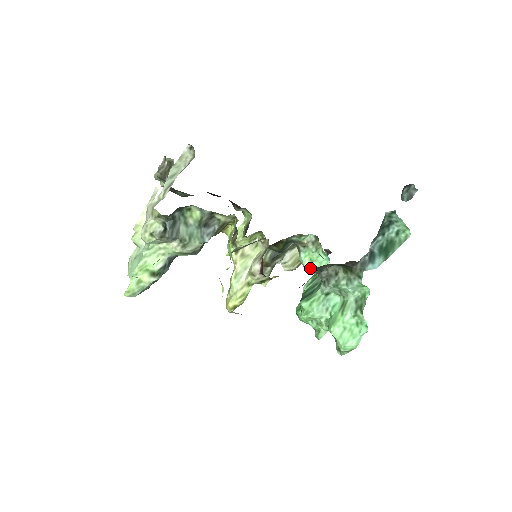
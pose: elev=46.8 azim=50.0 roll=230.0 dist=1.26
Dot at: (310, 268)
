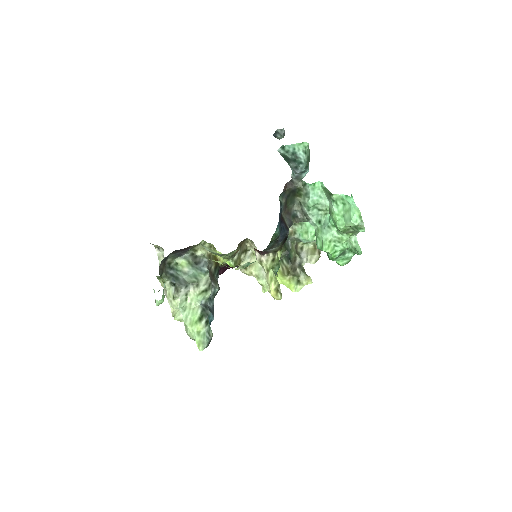
Dot at: (312, 237)
